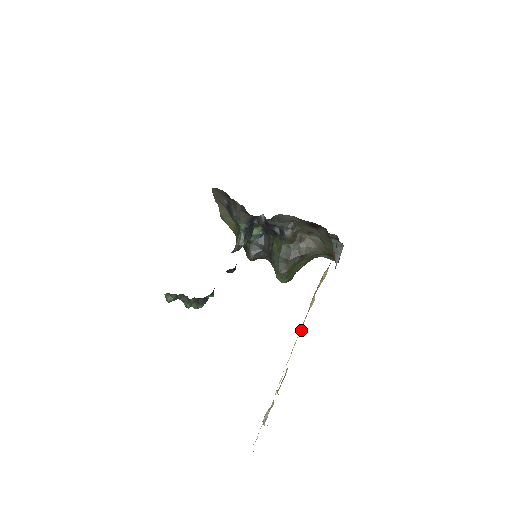
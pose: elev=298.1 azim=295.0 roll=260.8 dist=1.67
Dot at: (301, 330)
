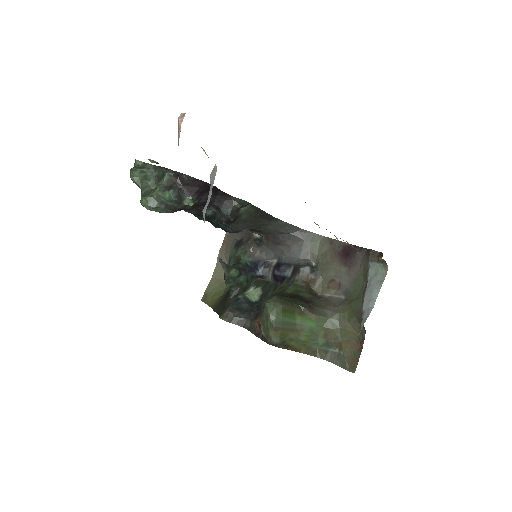
Dot at: occluded
